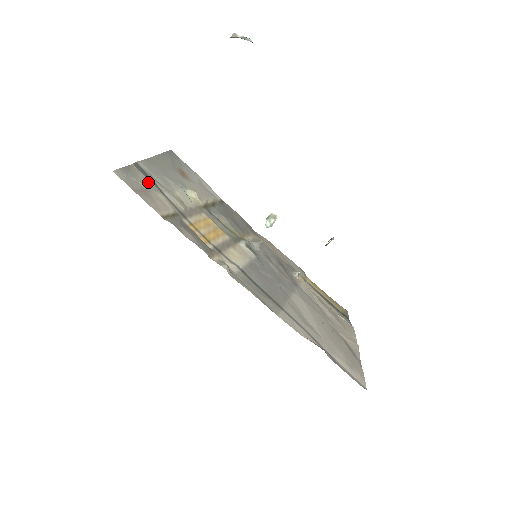
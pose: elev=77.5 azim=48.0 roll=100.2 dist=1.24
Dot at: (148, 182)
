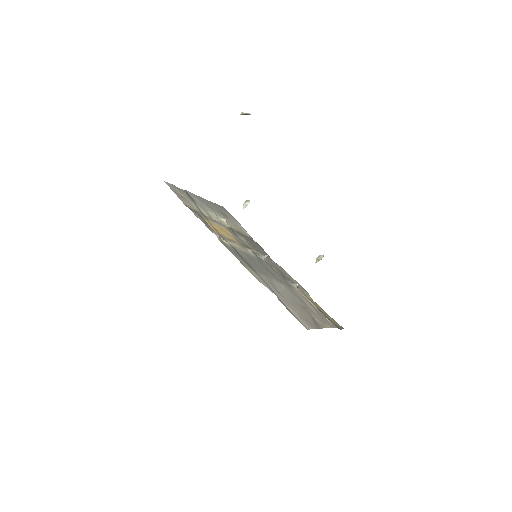
Dot at: (188, 197)
